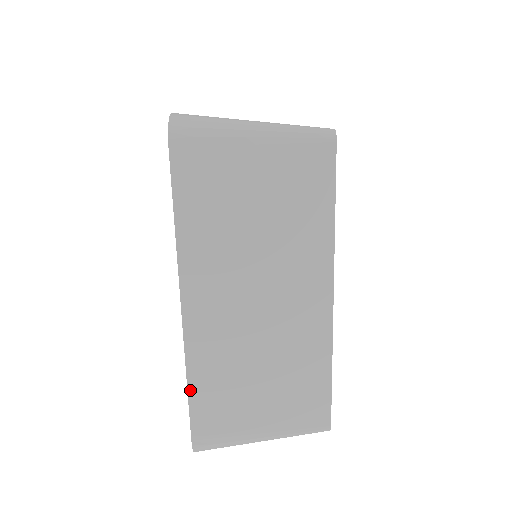
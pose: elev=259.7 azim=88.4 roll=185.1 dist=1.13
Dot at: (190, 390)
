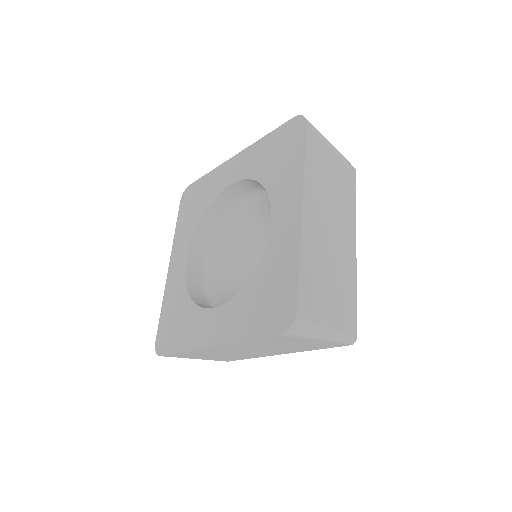
Dot at: (181, 353)
